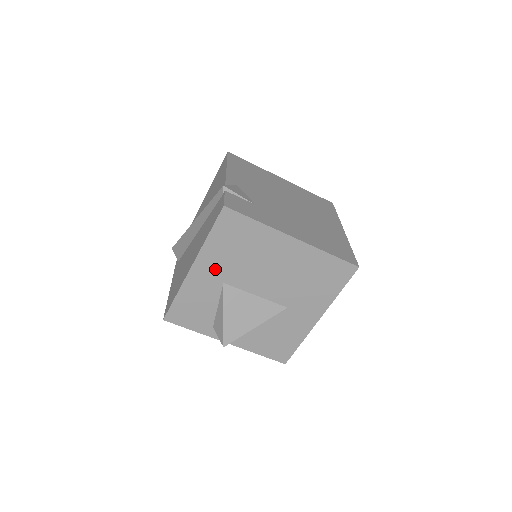
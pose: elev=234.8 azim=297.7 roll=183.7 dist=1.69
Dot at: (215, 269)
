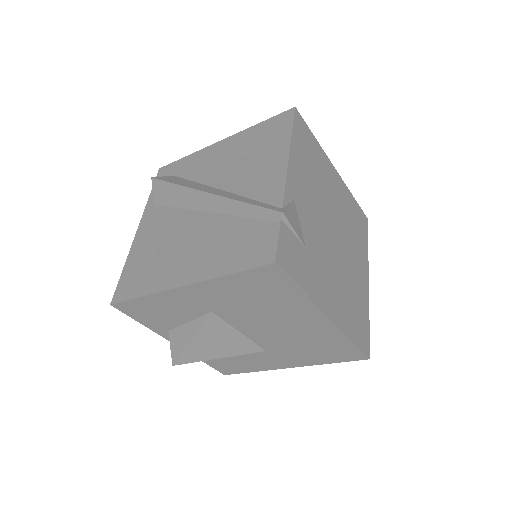
Dot at: (212, 299)
